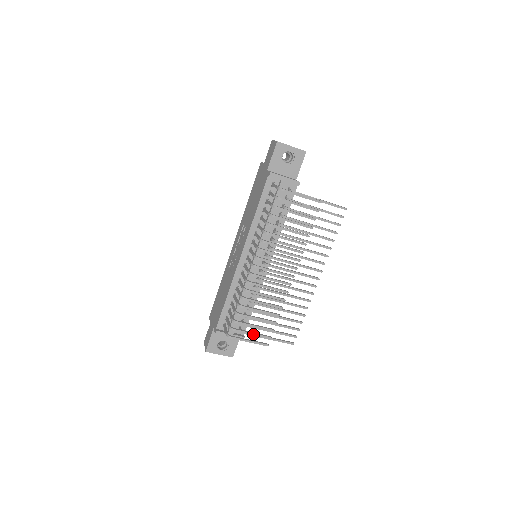
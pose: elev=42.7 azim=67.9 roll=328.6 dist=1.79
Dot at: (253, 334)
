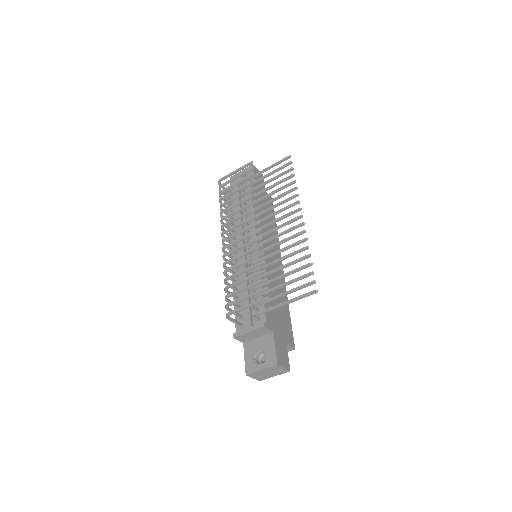
Dot at: (247, 296)
